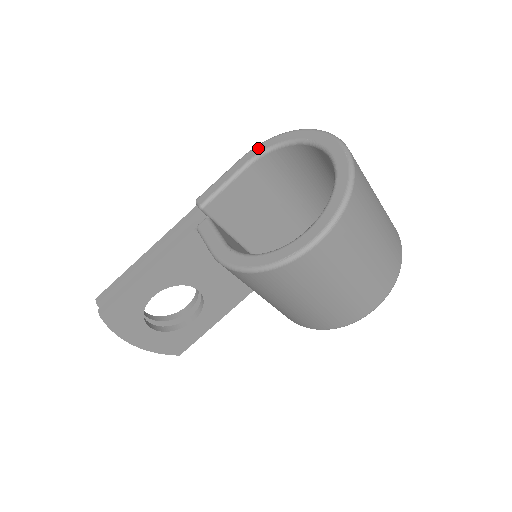
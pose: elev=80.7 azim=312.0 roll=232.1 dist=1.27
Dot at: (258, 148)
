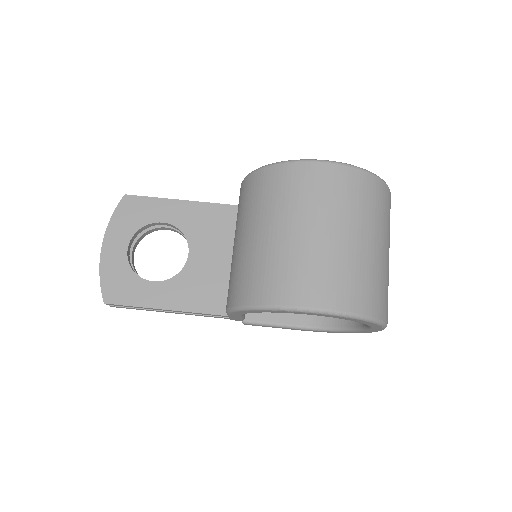
Dot at: occluded
